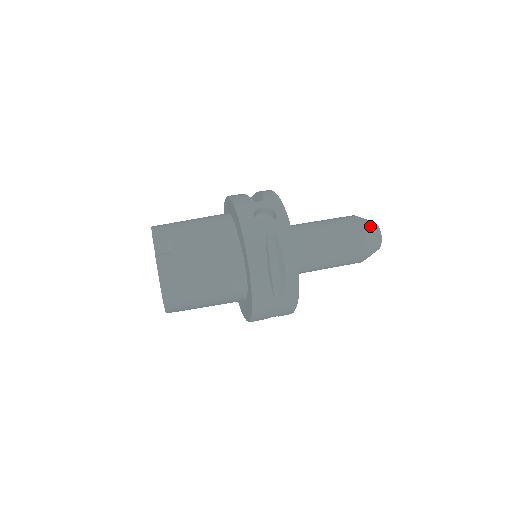
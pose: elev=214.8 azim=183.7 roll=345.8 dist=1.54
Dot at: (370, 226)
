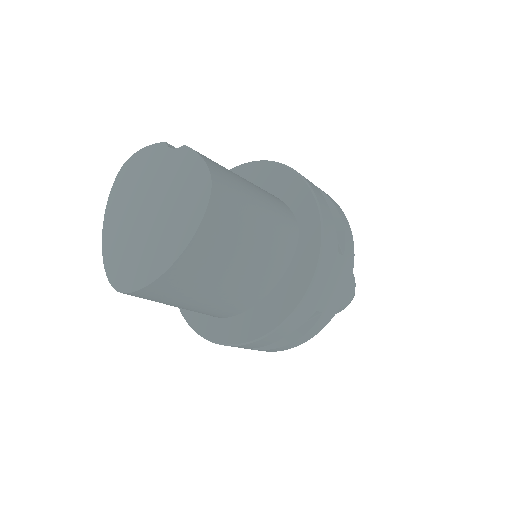
Dot at: occluded
